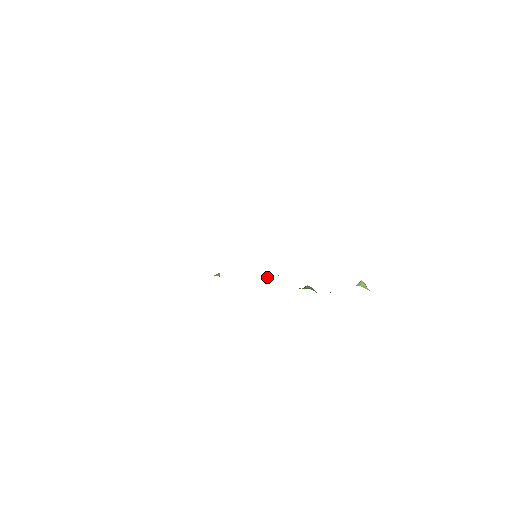
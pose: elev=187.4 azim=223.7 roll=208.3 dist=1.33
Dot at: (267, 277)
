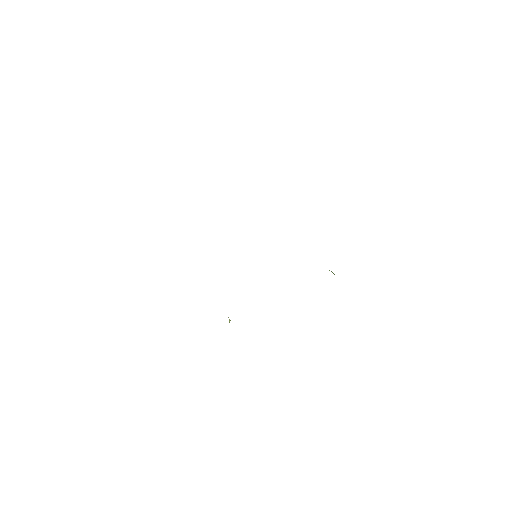
Dot at: occluded
